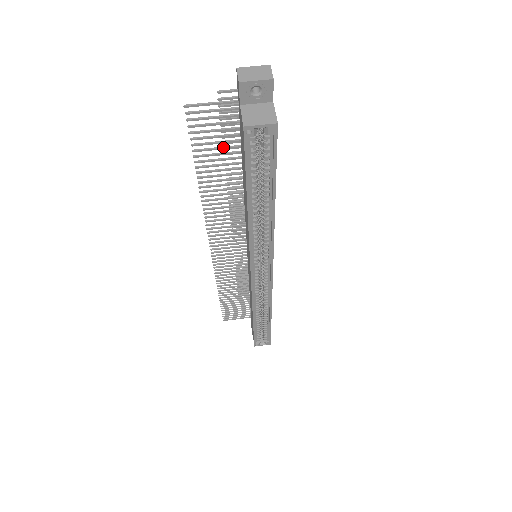
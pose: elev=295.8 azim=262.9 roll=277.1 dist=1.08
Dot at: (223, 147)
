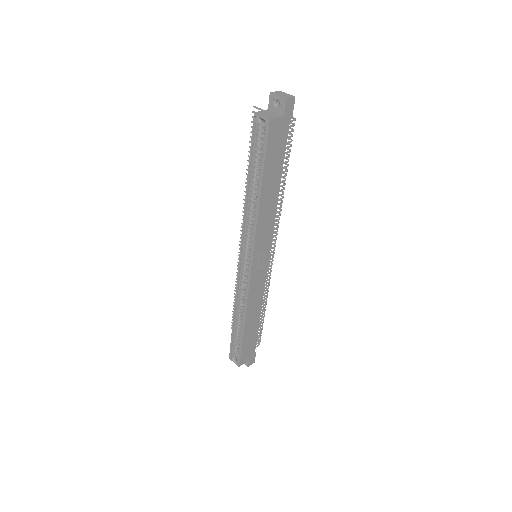
Dot at: occluded
